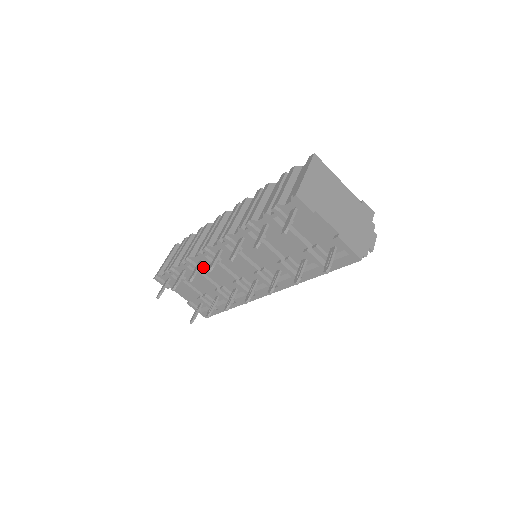
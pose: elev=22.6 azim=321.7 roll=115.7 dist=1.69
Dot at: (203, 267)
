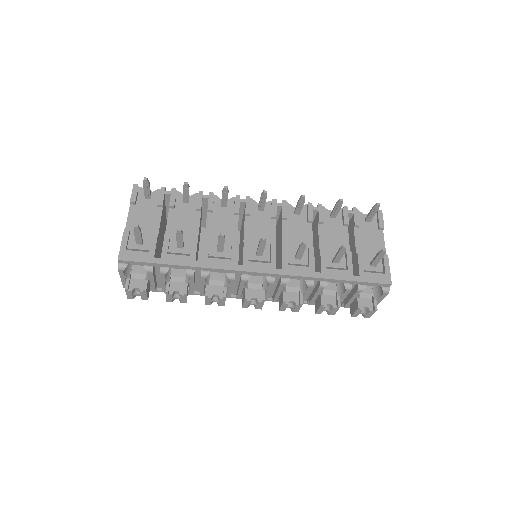
Dot at: (216, 211)
